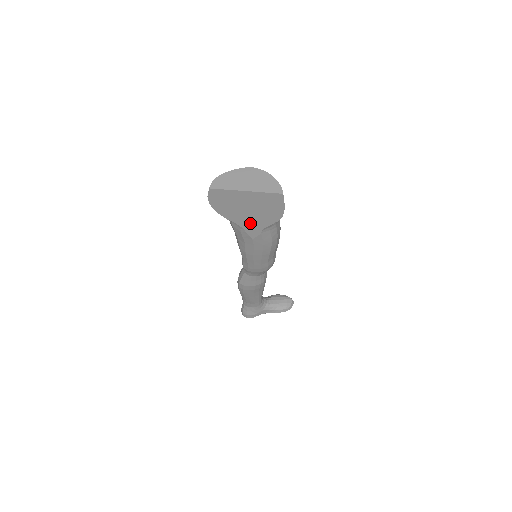
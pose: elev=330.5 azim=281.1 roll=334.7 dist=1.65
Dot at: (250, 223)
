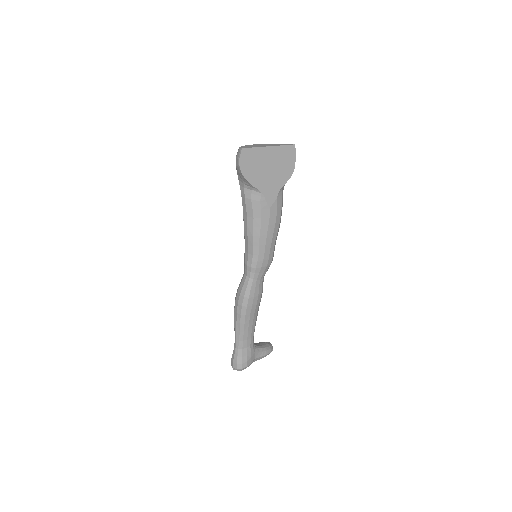
Dot at: (269, 186)
